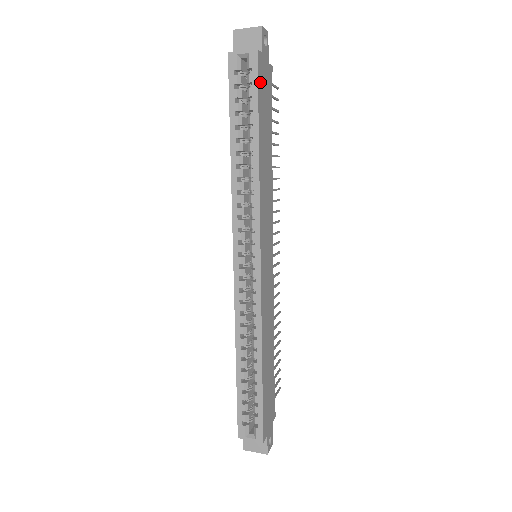
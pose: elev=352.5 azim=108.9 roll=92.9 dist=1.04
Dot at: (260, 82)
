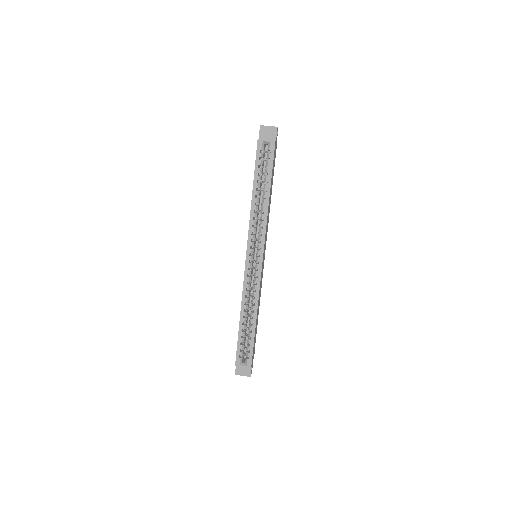
Dot at: occluded
